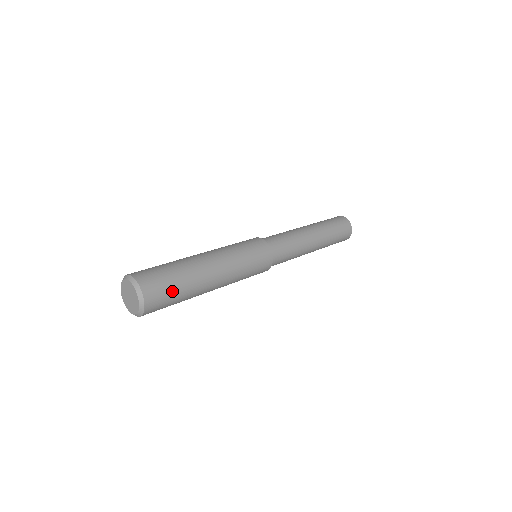
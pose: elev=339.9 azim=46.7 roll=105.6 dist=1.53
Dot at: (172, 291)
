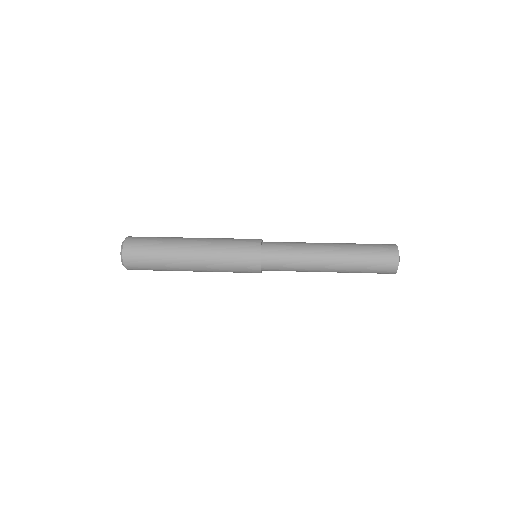
Dot at: (148, 244)
